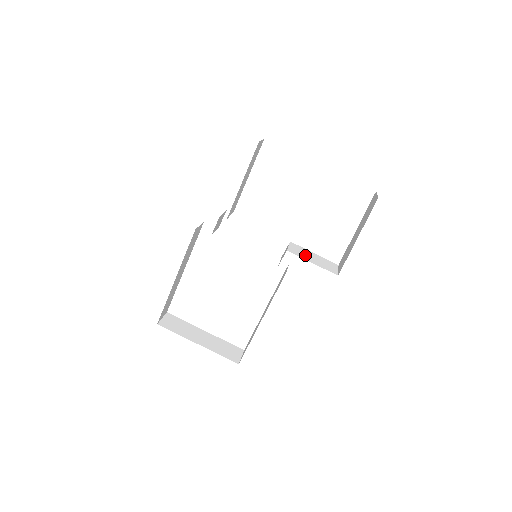
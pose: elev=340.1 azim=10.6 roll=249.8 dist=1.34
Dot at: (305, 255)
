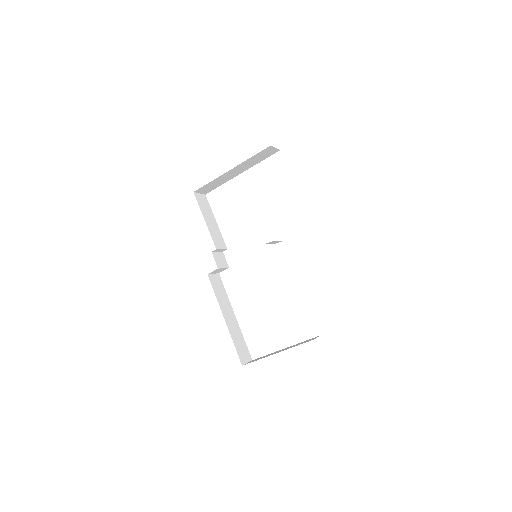
Dot at: occluded
